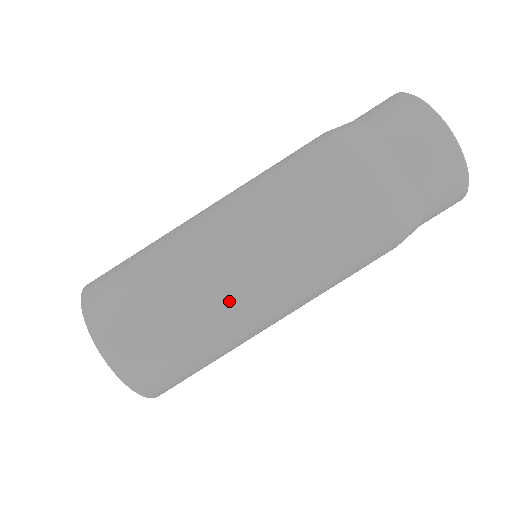
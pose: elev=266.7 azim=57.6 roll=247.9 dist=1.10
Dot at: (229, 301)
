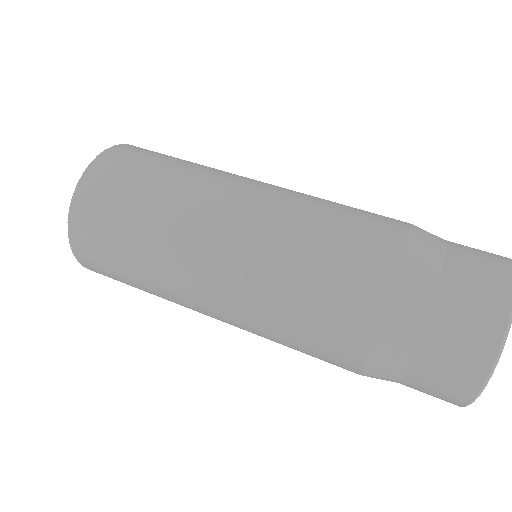
Dot at: (202, 207)
